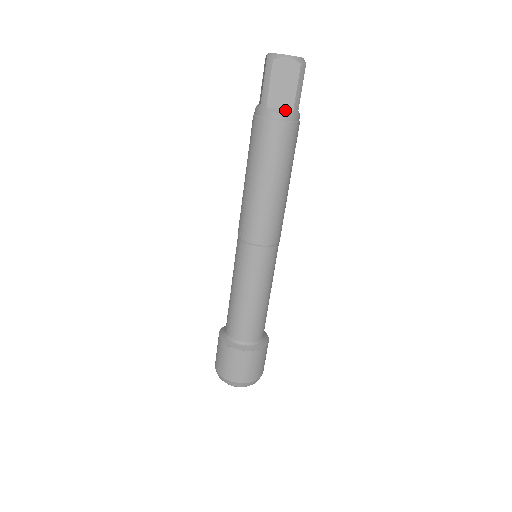
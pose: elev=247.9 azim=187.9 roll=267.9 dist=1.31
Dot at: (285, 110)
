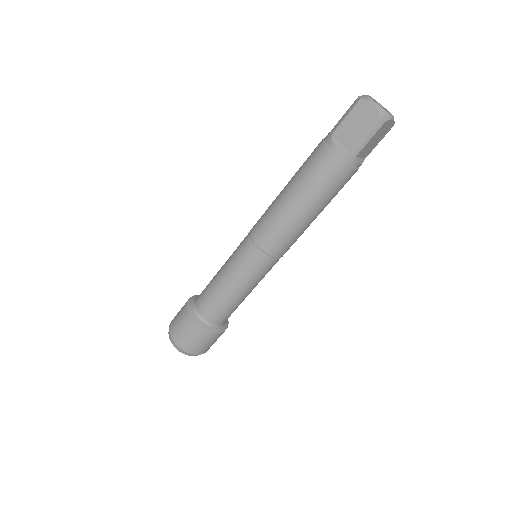
Dot at: (344, 147)
